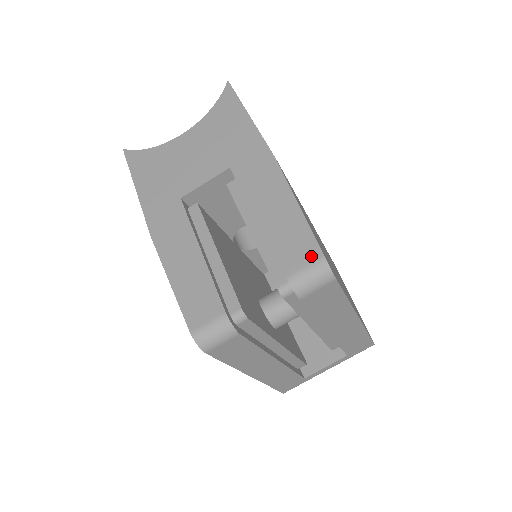
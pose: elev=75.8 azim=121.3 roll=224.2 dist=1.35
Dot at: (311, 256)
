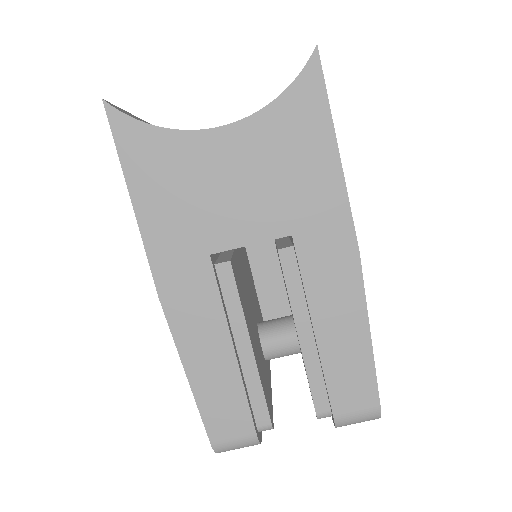
Dot at: (367, 404)
